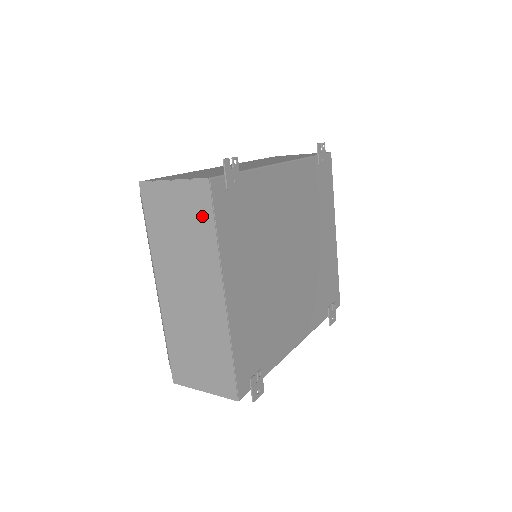
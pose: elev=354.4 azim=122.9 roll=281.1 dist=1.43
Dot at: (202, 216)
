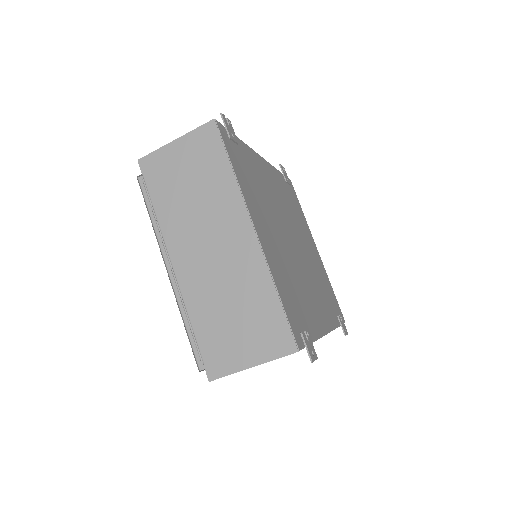
Dot at: (213, 157)
